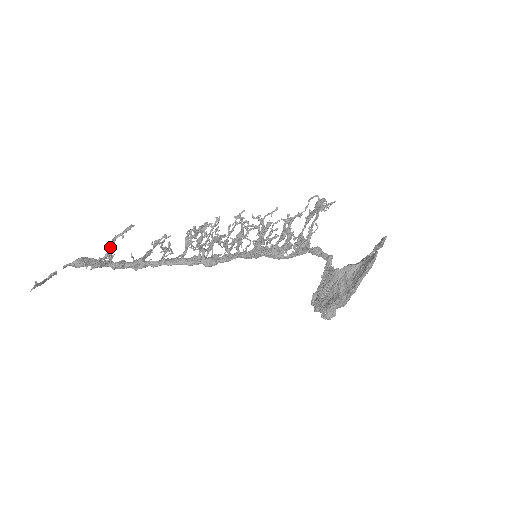
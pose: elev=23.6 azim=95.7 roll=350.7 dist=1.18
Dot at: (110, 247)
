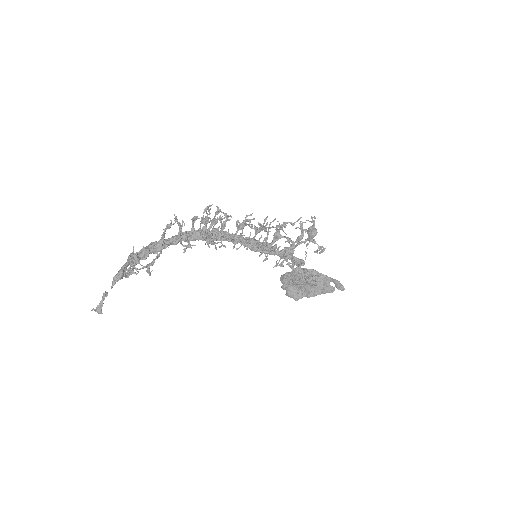
Dot at: occluded
